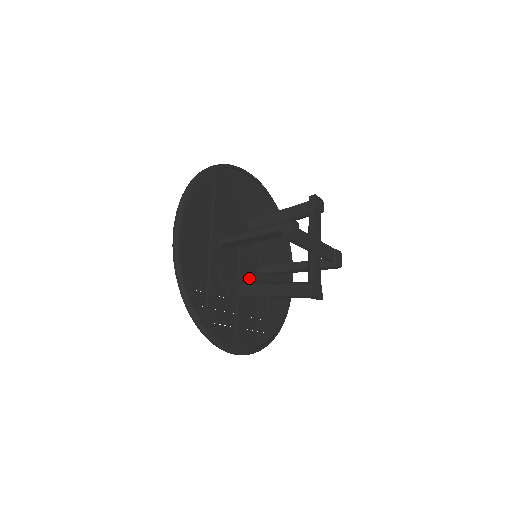
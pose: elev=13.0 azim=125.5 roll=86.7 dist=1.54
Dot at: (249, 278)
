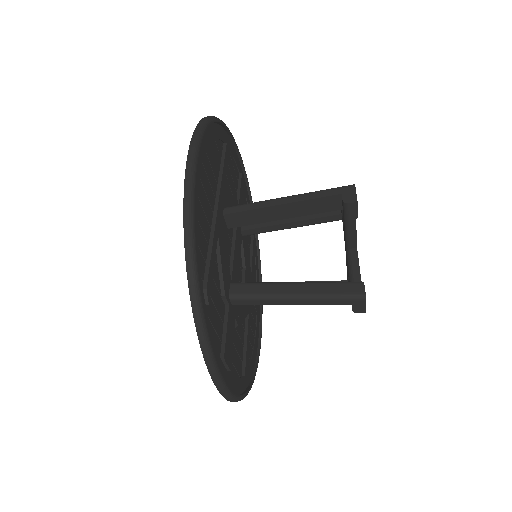
Dot at: occluded
